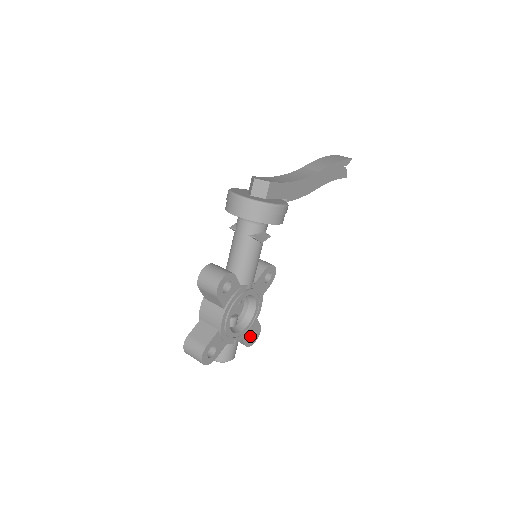
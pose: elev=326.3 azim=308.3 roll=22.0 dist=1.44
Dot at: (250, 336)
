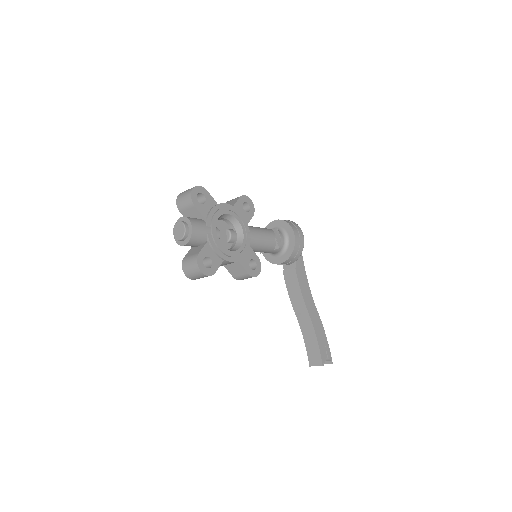
Dot at: occluded
